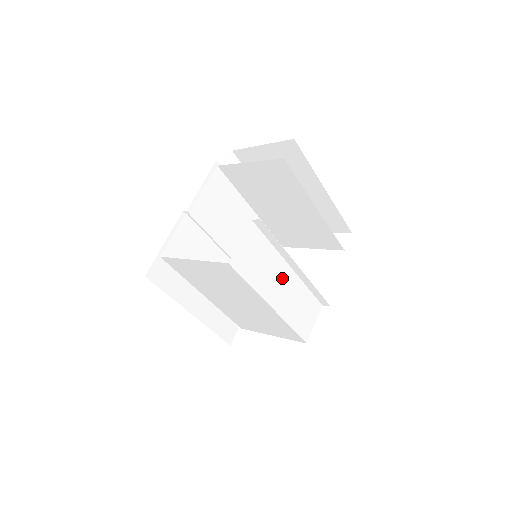
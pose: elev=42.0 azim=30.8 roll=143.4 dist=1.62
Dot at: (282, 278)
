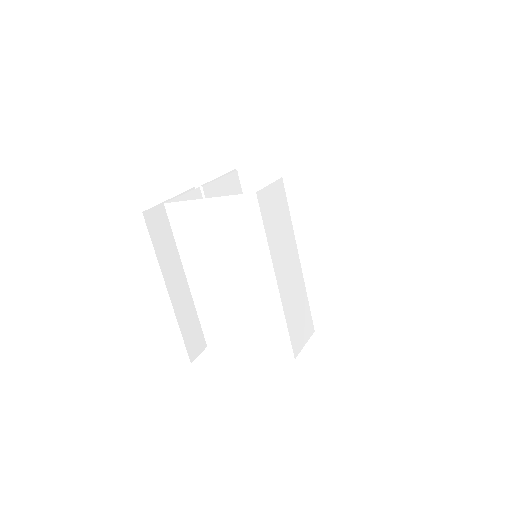
Dot at: (291, 261)
